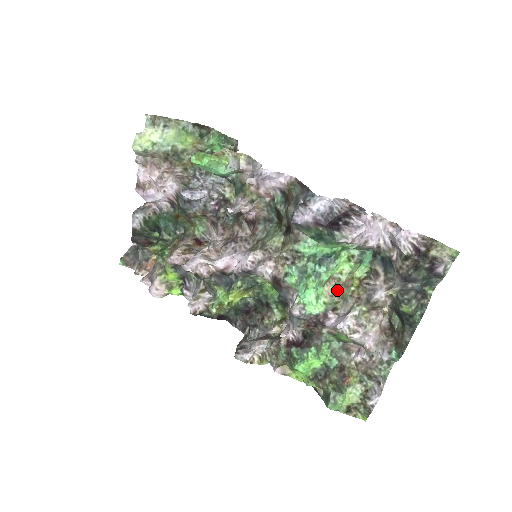
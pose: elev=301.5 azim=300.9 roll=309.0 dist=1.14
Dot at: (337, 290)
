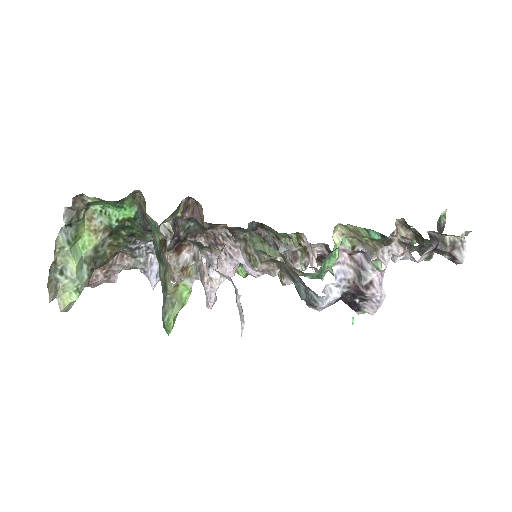
Dot at: (346, 231)
